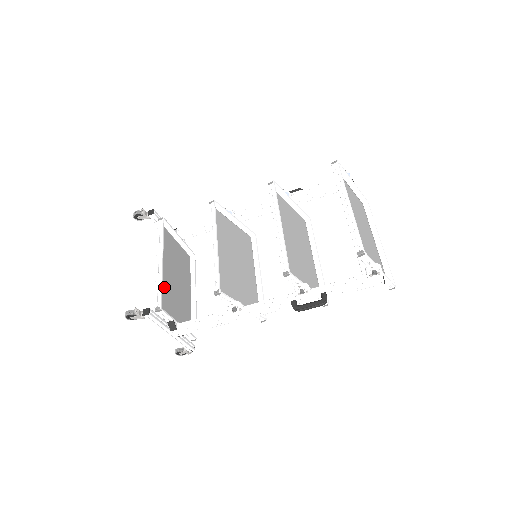
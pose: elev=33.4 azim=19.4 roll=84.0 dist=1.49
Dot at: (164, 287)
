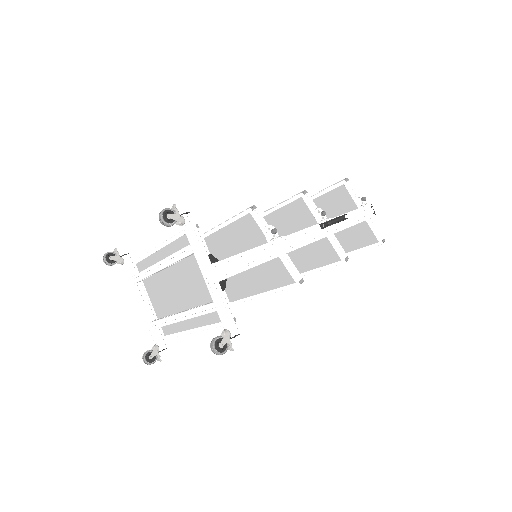
Dot at: occluded
